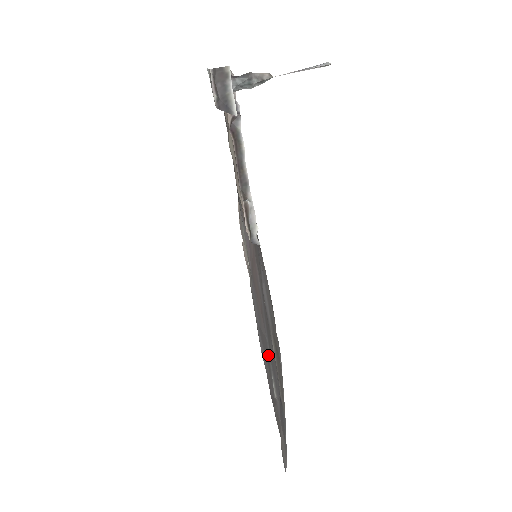
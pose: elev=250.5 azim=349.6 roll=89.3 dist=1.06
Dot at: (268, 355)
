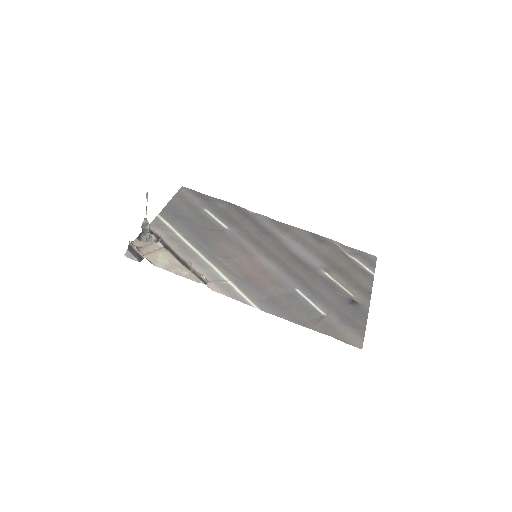
Dot at: (297, 300)
